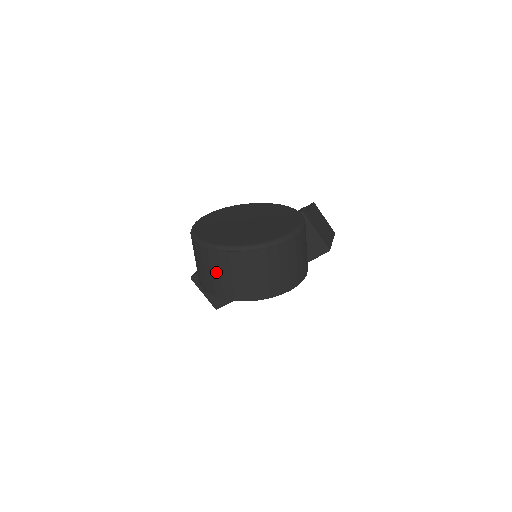
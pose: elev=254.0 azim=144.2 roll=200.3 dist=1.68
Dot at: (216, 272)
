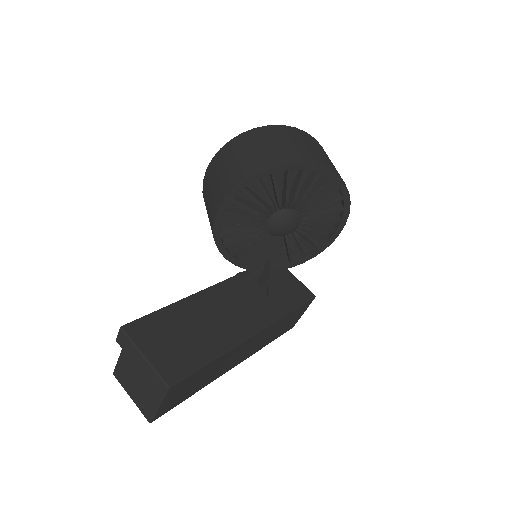
Dot at: (285, 141)
